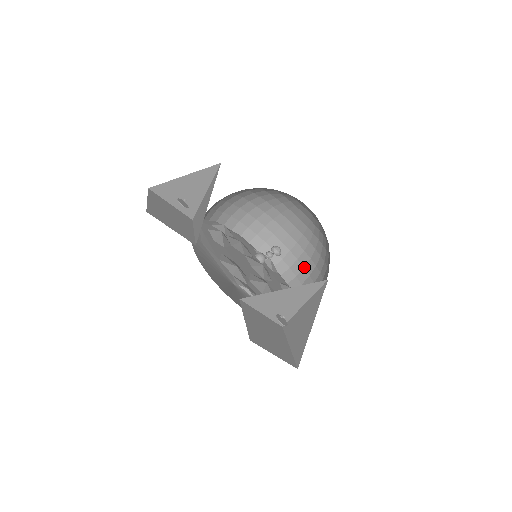
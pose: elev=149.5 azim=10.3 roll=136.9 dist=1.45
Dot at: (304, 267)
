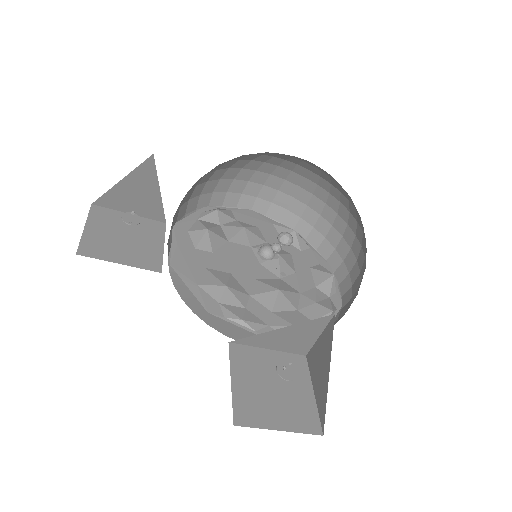
Dot at: (342, 236)
